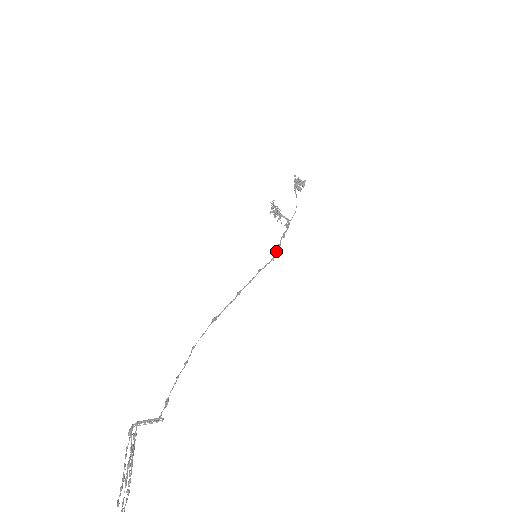
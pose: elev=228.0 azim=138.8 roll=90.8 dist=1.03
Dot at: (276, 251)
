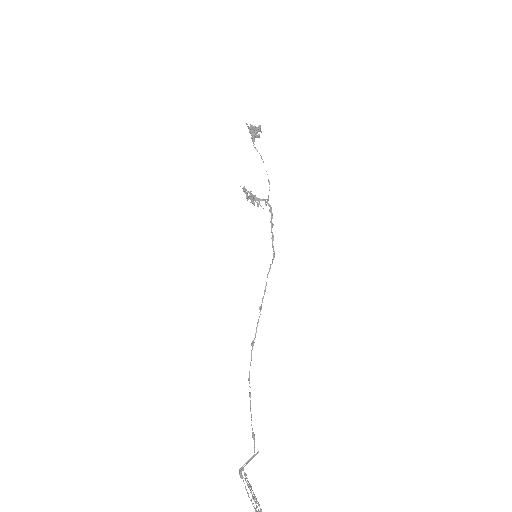
Dot at: (273, 246)
